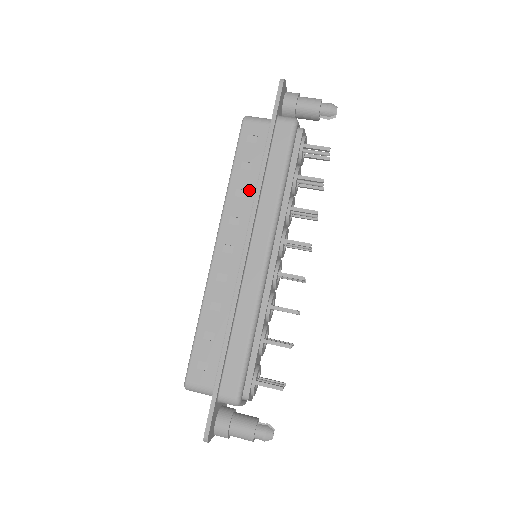
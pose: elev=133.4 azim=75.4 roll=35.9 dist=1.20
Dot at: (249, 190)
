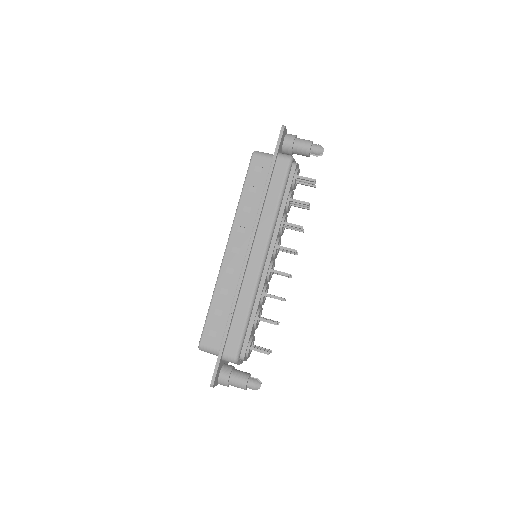
Dot at: (254, 207)
